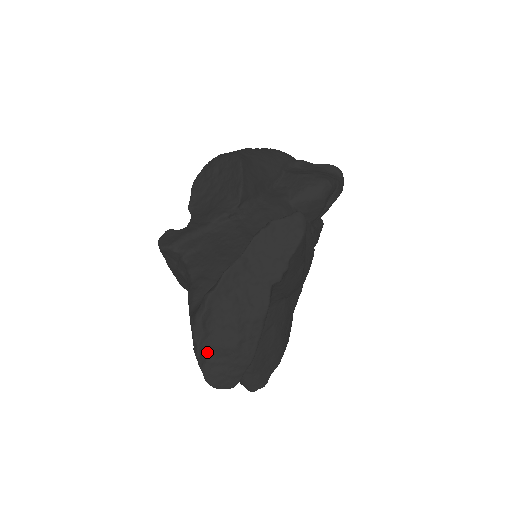
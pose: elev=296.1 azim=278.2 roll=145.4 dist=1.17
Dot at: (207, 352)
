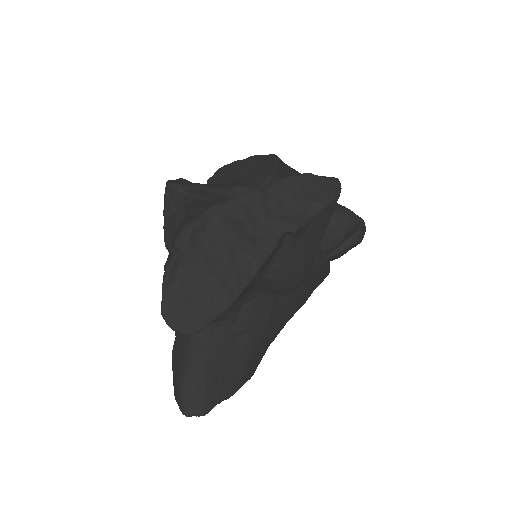
Dot at: (180, 270)
